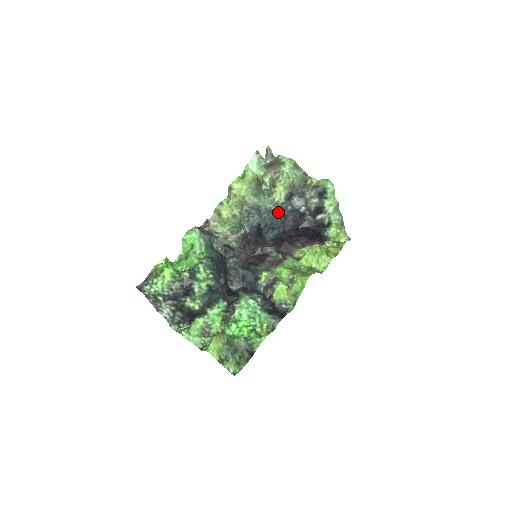
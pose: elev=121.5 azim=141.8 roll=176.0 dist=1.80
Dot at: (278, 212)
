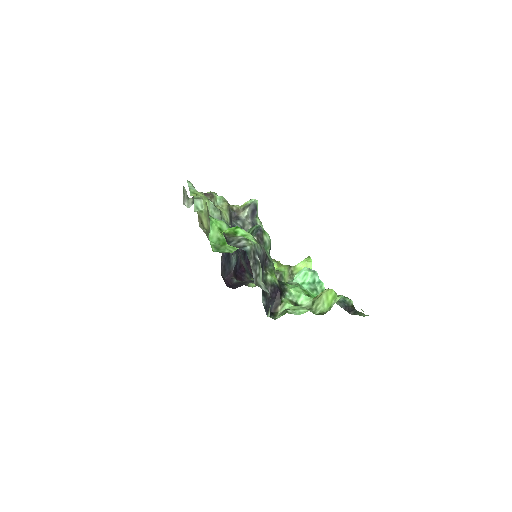
Dot at: occluded
